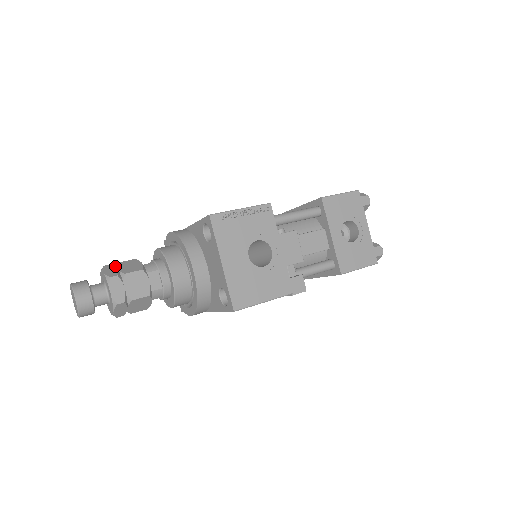
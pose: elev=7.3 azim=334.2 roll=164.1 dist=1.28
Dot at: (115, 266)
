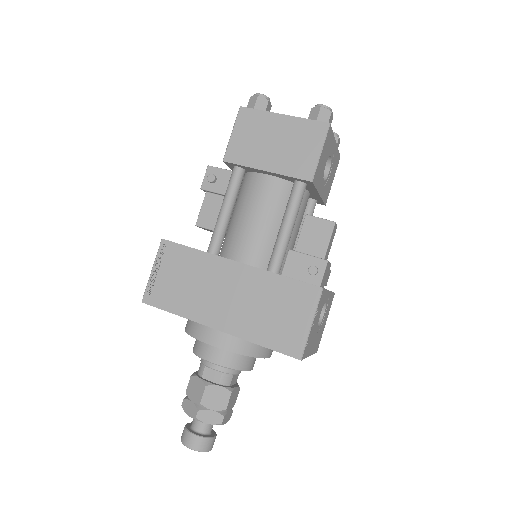
Dot at: (200, 407)
